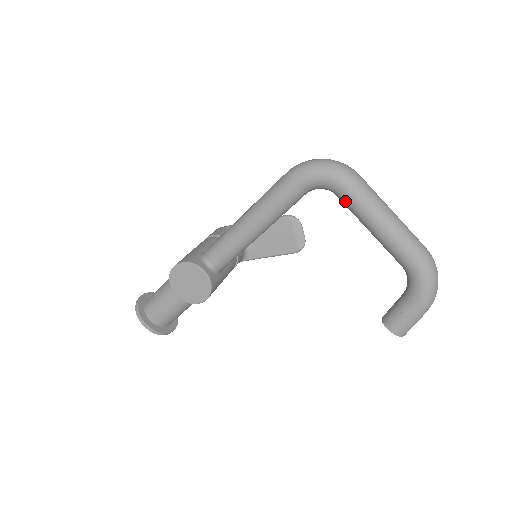
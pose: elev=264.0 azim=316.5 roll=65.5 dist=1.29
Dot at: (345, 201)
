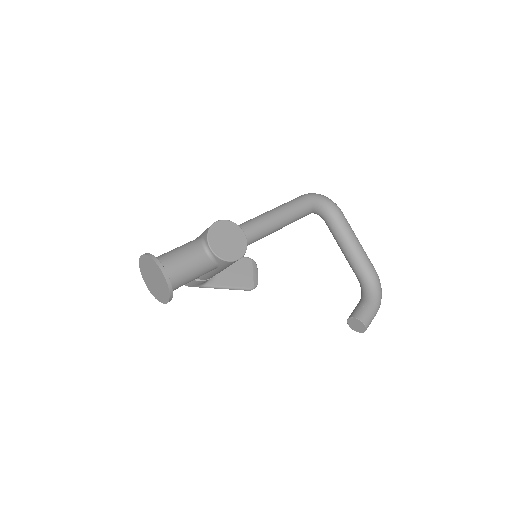
Dot at: (337, 222)
